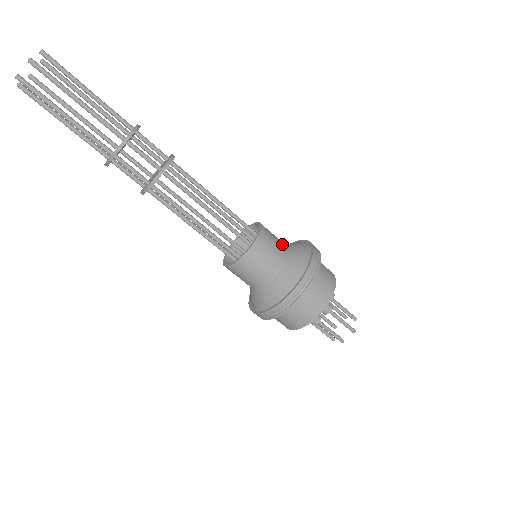
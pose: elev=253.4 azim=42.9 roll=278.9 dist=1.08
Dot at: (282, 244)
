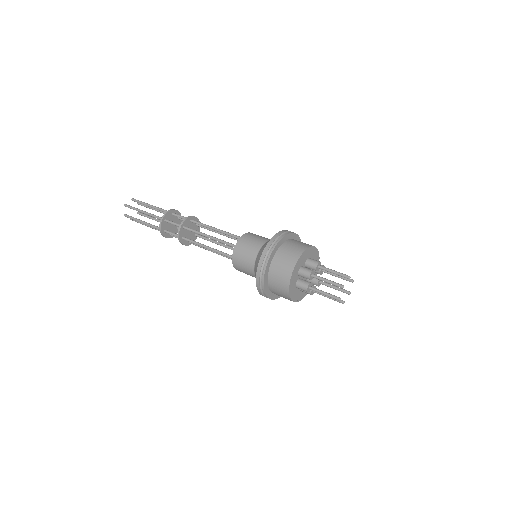
Dot at: occluded
